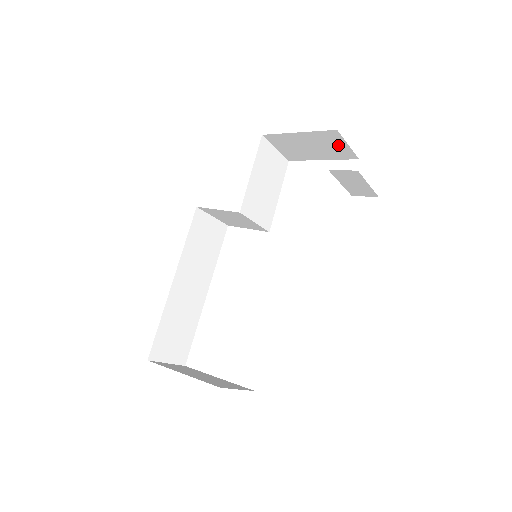
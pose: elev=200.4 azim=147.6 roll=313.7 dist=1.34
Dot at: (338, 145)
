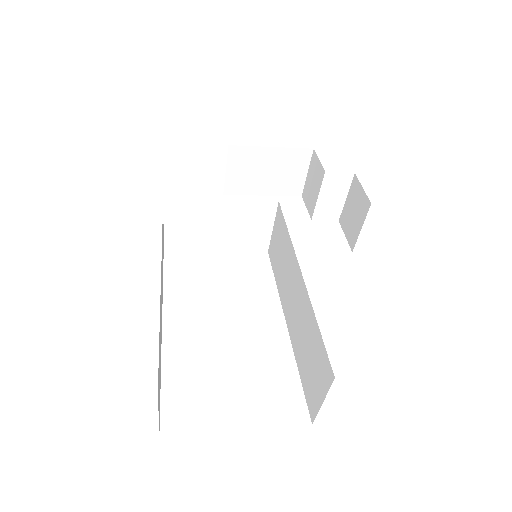
Dot at: (297, 172)
